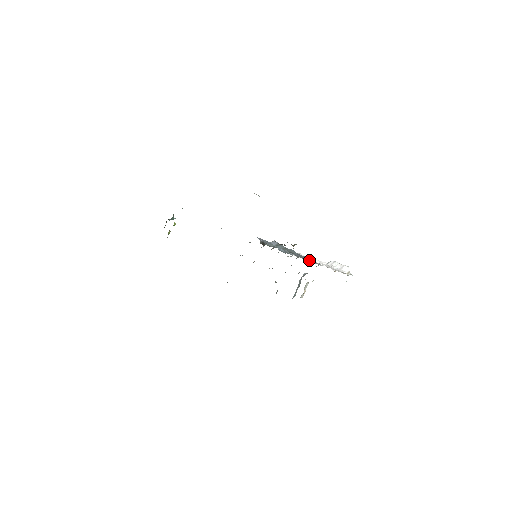
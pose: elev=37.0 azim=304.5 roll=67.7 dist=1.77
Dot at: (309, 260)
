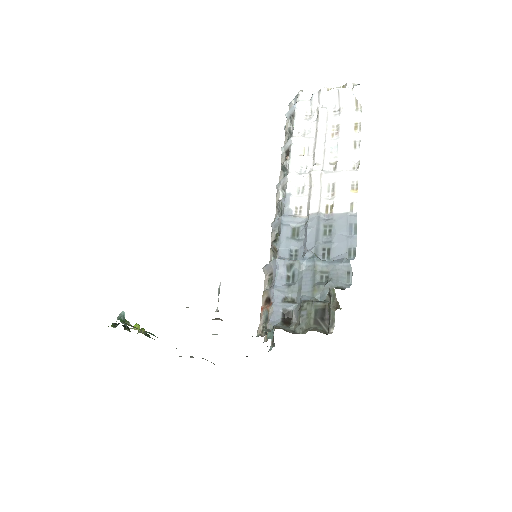
Dot at: (338, 232)
